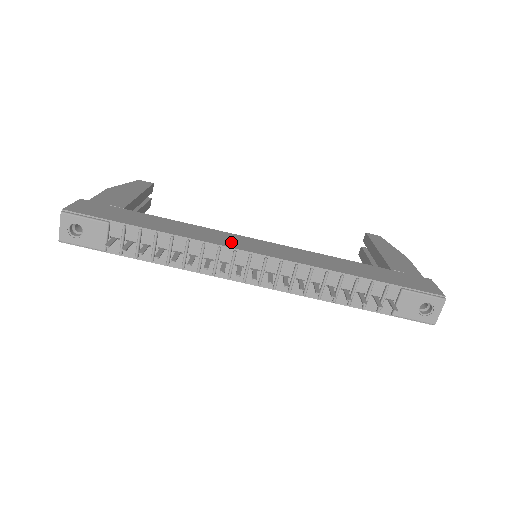
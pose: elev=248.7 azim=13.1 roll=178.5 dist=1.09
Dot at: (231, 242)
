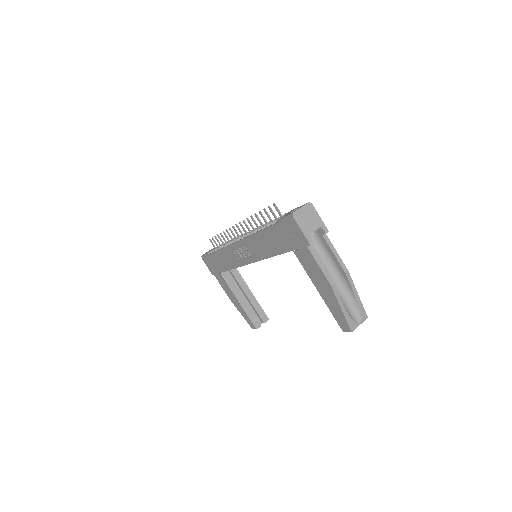
Dot at: occluded
